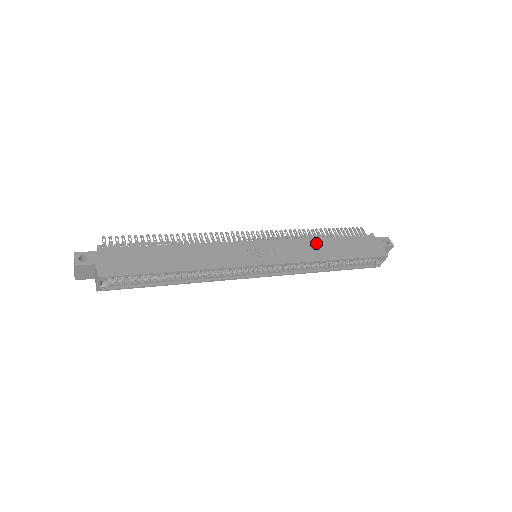
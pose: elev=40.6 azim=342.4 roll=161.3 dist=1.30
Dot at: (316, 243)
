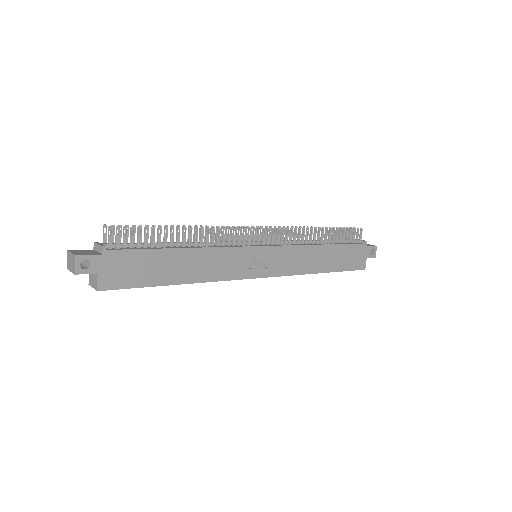
Dot at: (315, 252)
